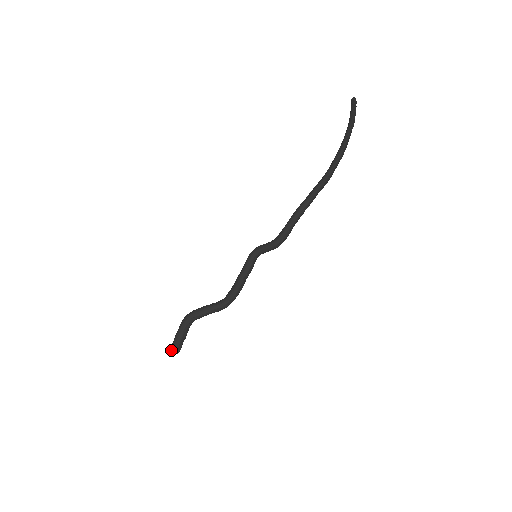
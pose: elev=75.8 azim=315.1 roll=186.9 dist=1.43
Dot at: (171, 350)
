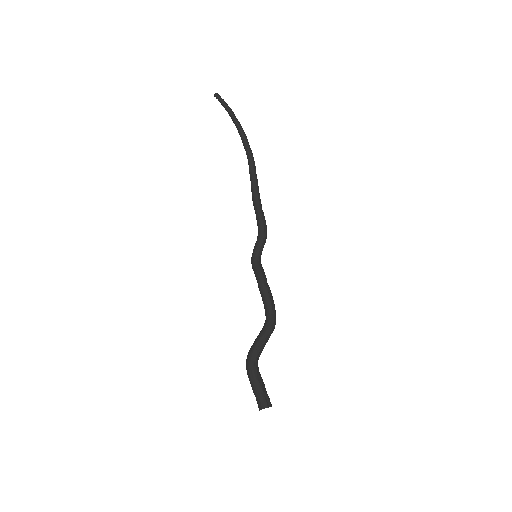
Dot at: (261, 408)
